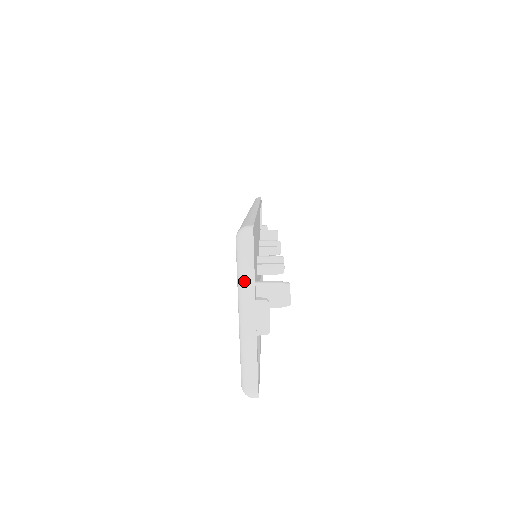
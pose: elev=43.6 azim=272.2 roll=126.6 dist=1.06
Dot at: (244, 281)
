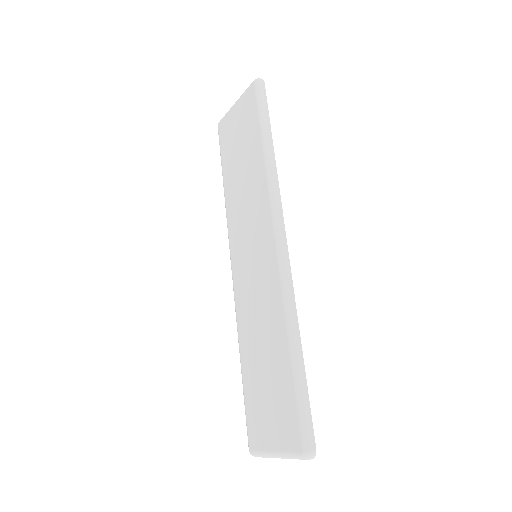
Dot at: occluded
